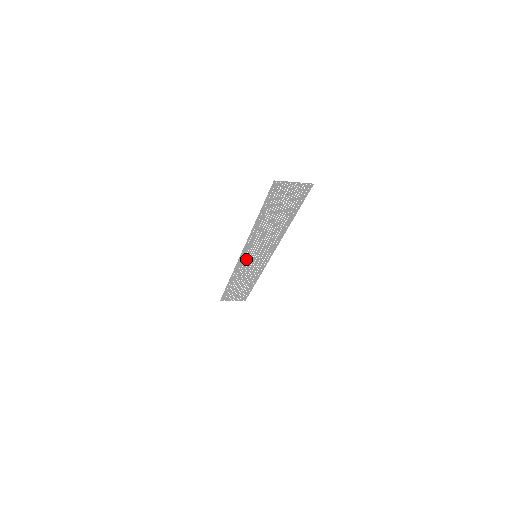
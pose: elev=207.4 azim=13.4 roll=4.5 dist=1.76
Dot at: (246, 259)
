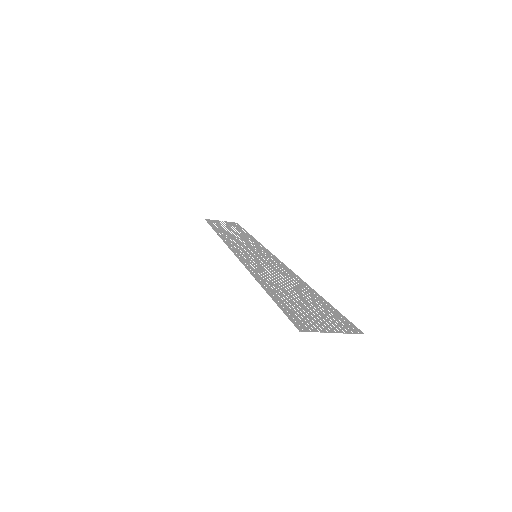
Dot at: (242, 251)
